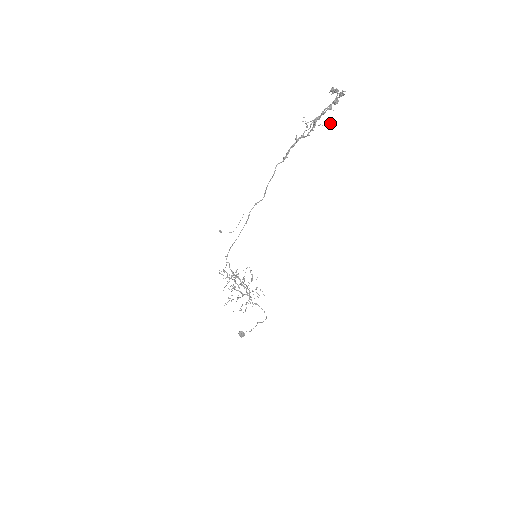
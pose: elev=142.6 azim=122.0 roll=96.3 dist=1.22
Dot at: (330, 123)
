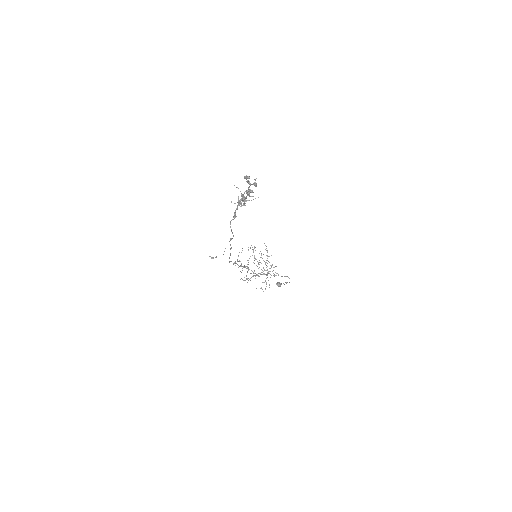
Dot at: (258, 197)
